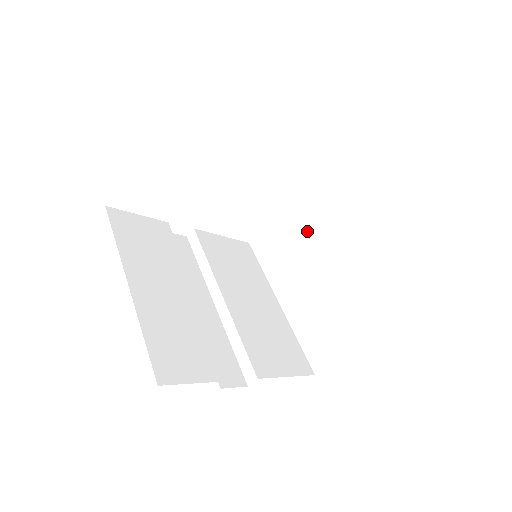
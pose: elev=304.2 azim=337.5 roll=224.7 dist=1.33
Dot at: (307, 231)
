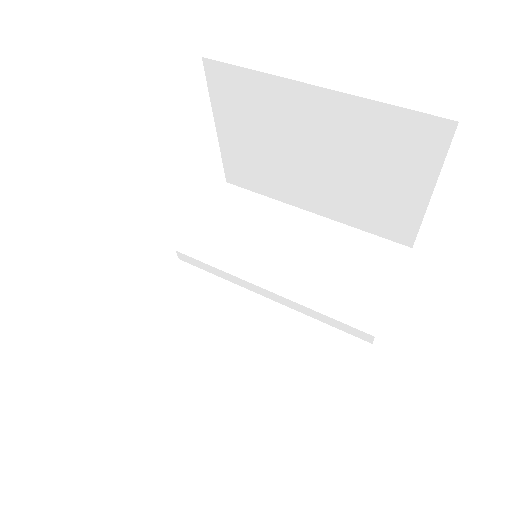
Dot at: (263, 135)
